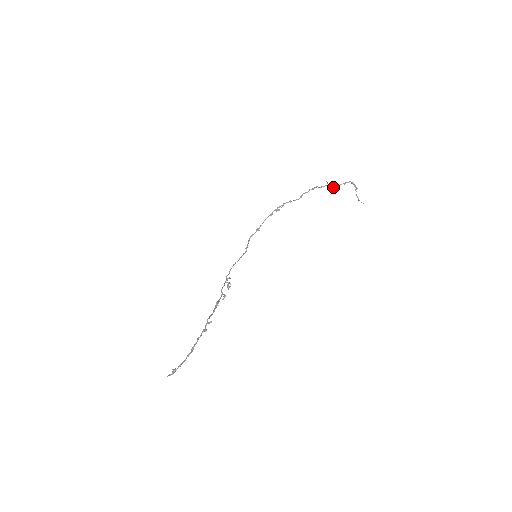
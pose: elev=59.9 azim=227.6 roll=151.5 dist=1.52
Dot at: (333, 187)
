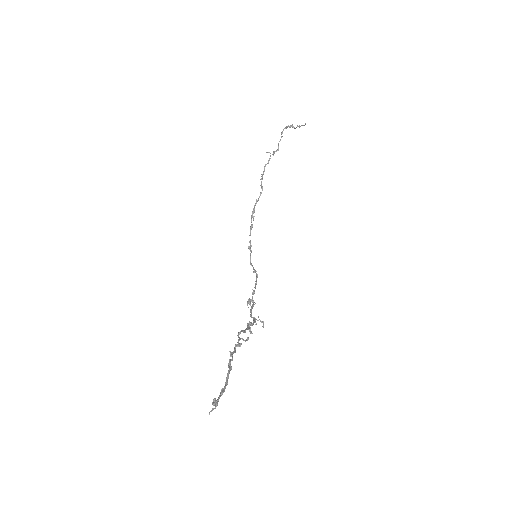
Dot at: occluded
